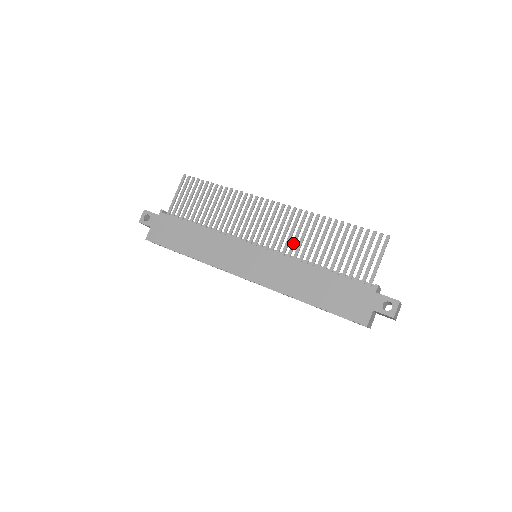
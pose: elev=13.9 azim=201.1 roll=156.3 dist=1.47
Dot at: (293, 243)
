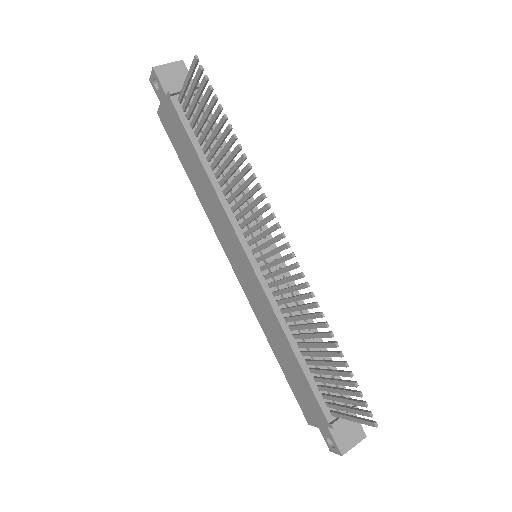
Dot at: (285, 300)
